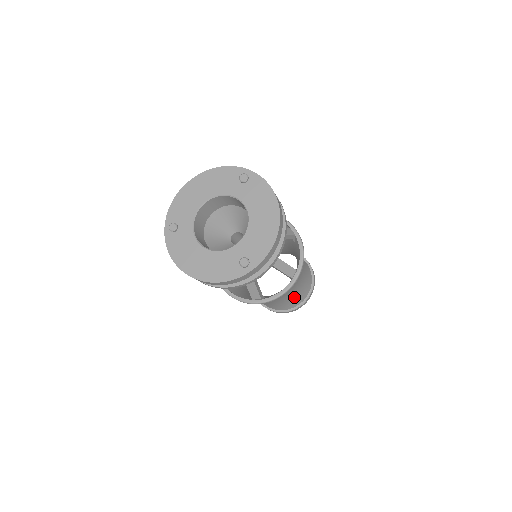
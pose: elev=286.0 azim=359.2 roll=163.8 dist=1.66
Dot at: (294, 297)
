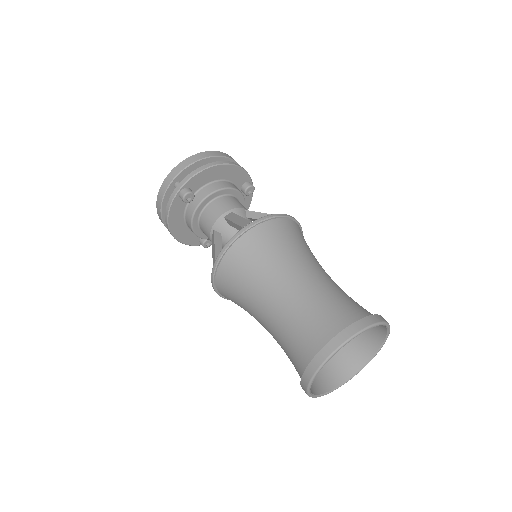
Dot at: (304, 321)
